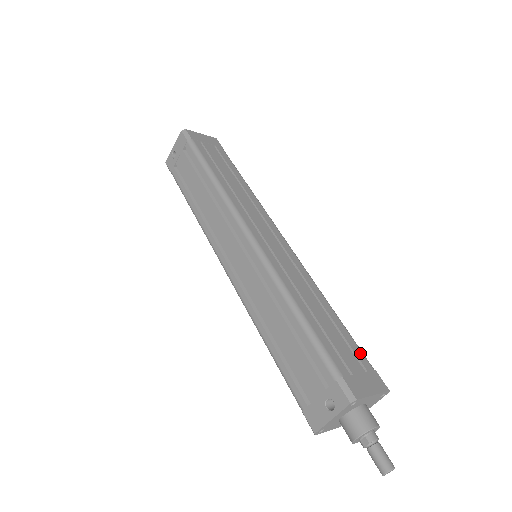
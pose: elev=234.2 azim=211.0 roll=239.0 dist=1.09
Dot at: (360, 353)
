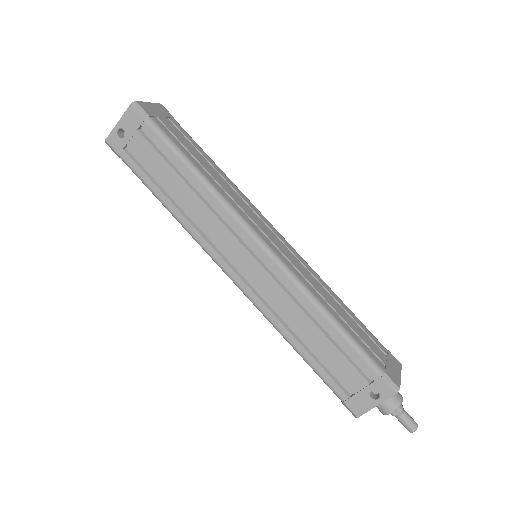
Dot at: (375, 339)
